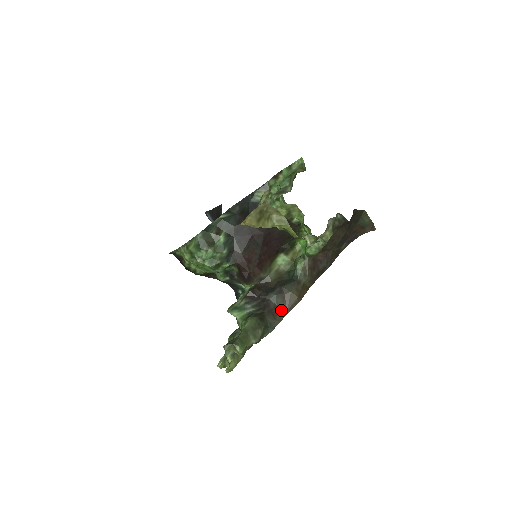
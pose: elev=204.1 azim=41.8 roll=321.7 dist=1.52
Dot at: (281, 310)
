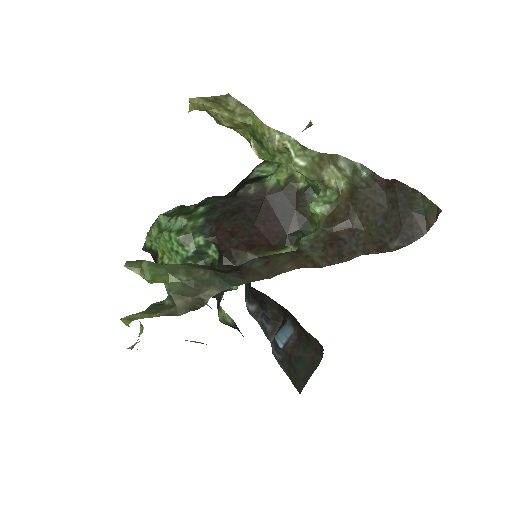
Dot at: (258, 274)
